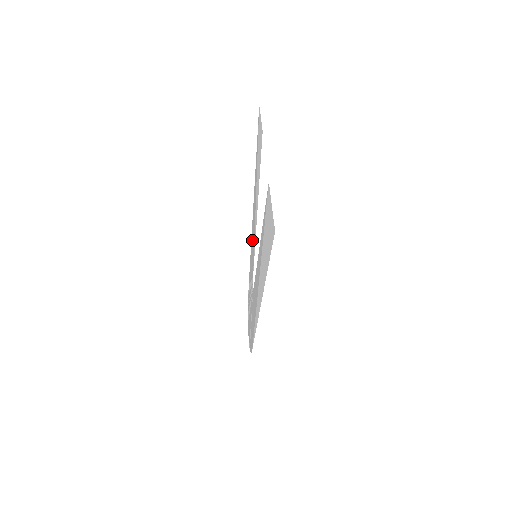
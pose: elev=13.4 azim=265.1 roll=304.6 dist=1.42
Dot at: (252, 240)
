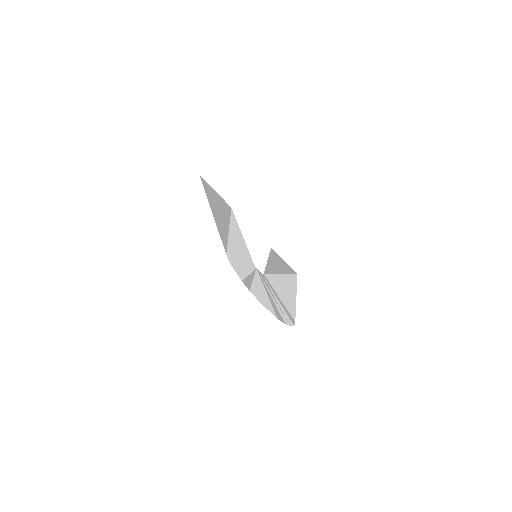
Dot at: (286, 292)
